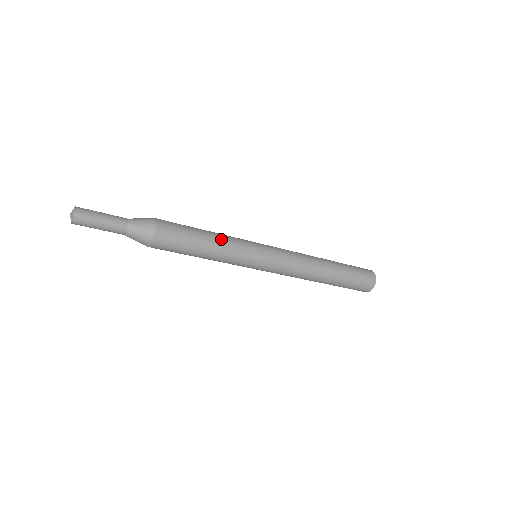
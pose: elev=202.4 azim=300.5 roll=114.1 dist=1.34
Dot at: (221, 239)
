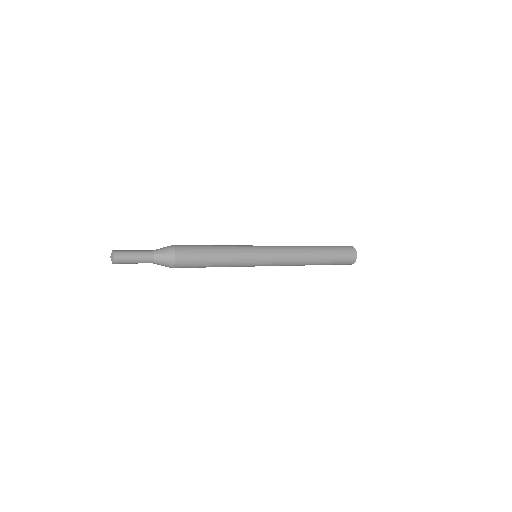
Dot at: (226, 248)
